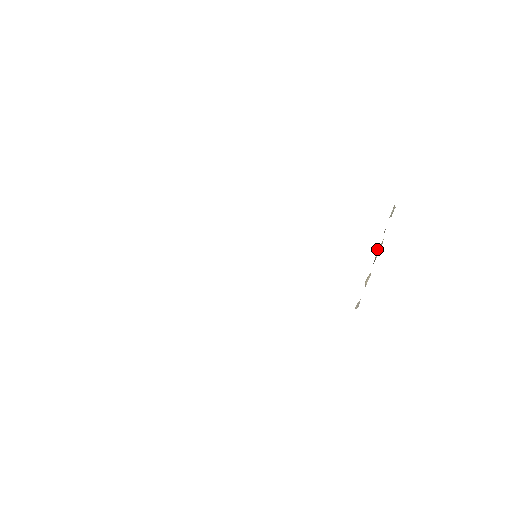
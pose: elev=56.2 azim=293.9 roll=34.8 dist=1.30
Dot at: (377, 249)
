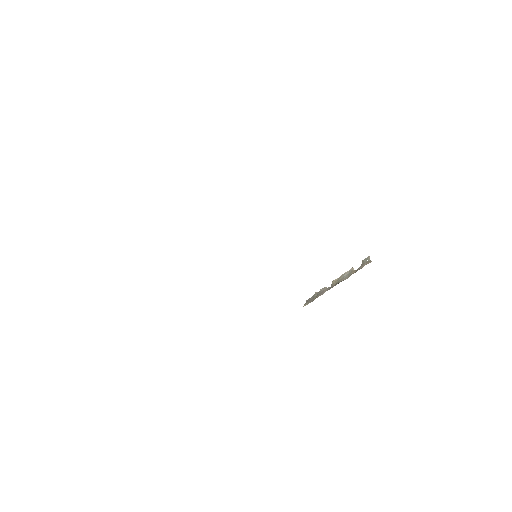
Dot at: (341, 280)
